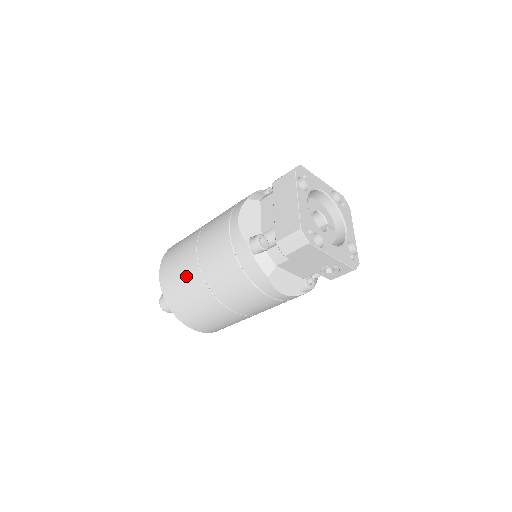
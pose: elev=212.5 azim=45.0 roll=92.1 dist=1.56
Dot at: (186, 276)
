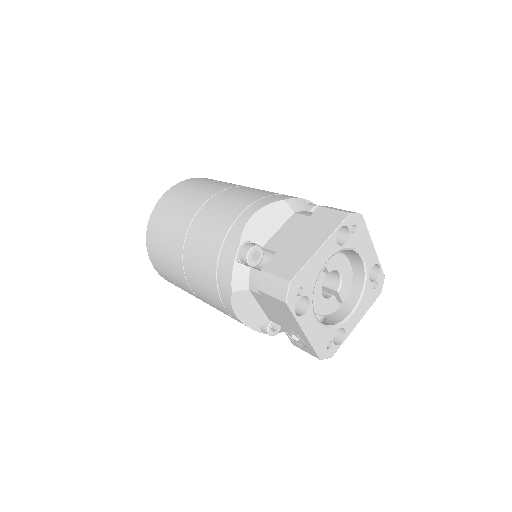
Dot at: (177, 219)
